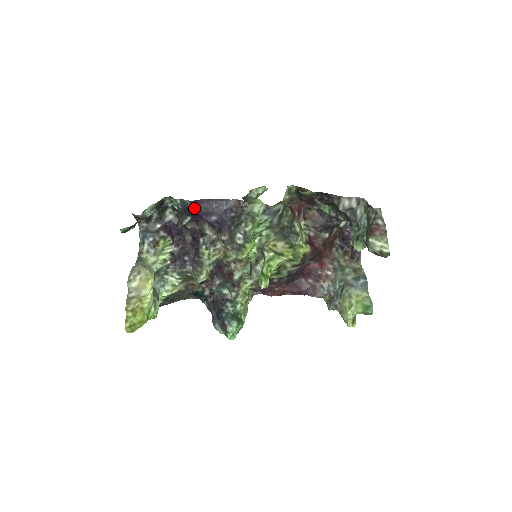
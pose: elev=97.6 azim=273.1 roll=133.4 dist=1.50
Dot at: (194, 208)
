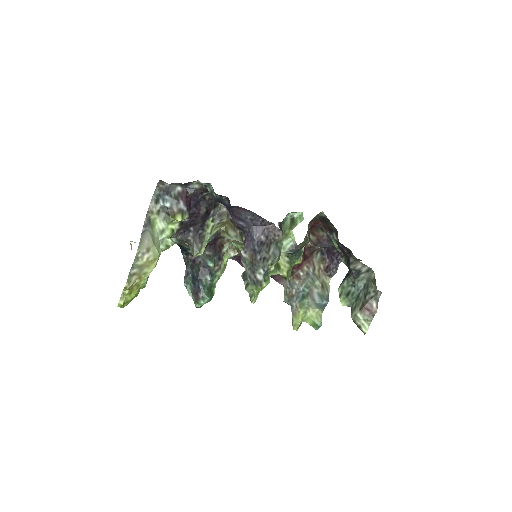
Dot at: (228, 207)
